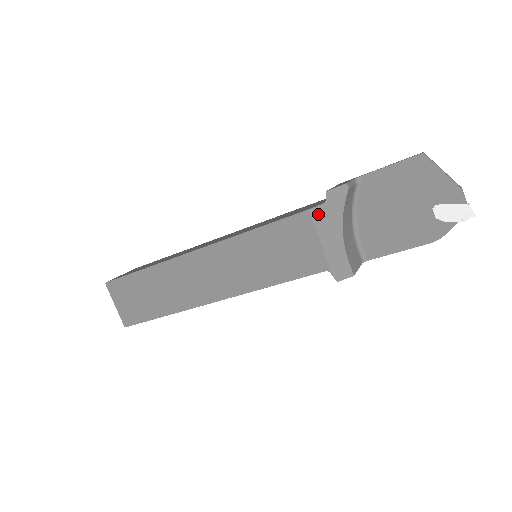
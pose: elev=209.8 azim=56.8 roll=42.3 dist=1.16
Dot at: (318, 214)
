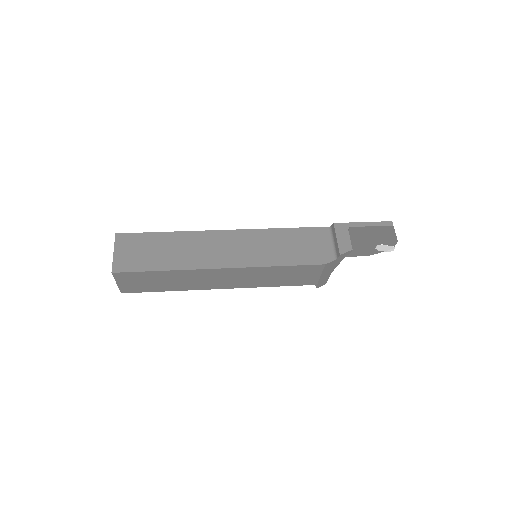
Dot at: (328, 265)
